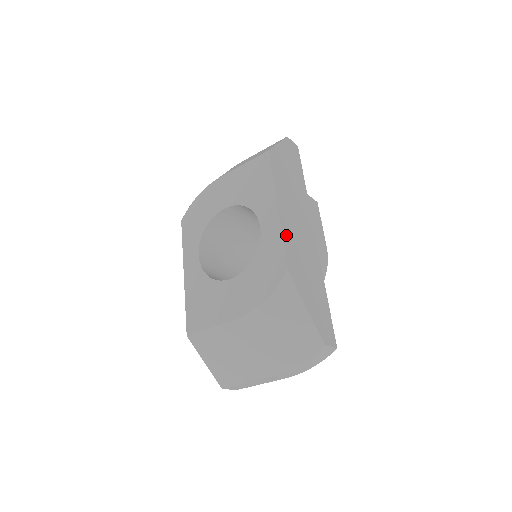
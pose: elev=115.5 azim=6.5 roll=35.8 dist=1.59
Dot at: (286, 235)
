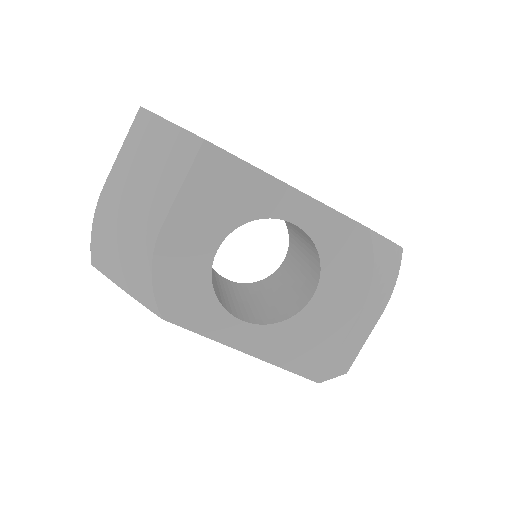
Dot at: occluded
